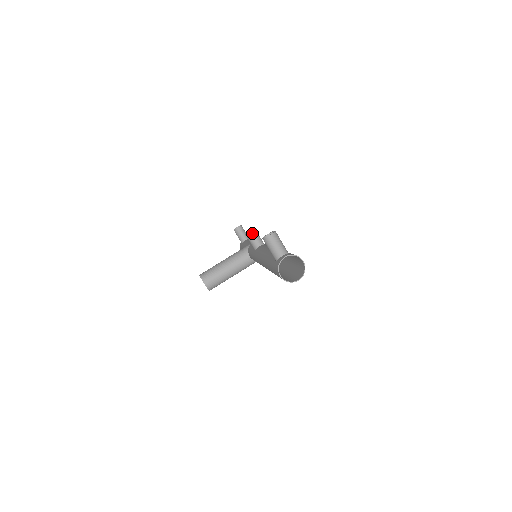
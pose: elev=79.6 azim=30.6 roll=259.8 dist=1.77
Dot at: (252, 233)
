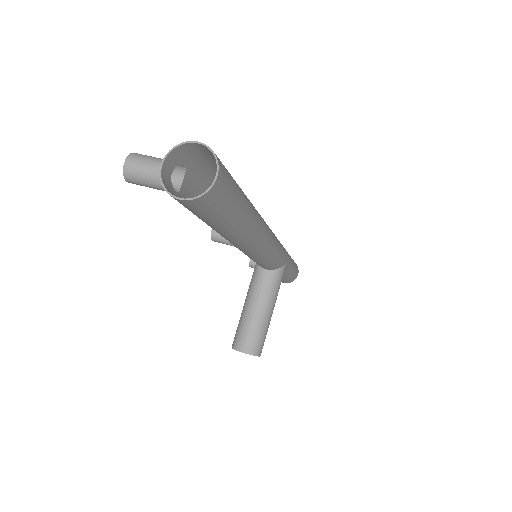
Dot at: occluded
